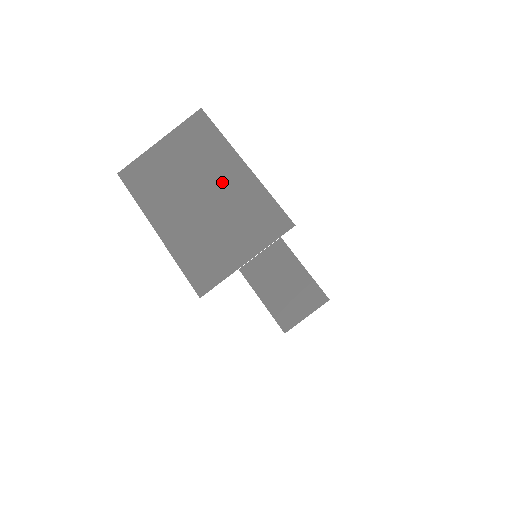
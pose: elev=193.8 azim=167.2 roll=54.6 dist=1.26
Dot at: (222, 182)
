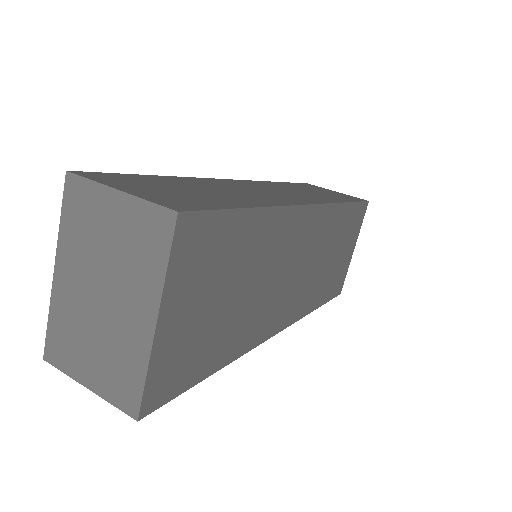
Dot at: (126, 309)
